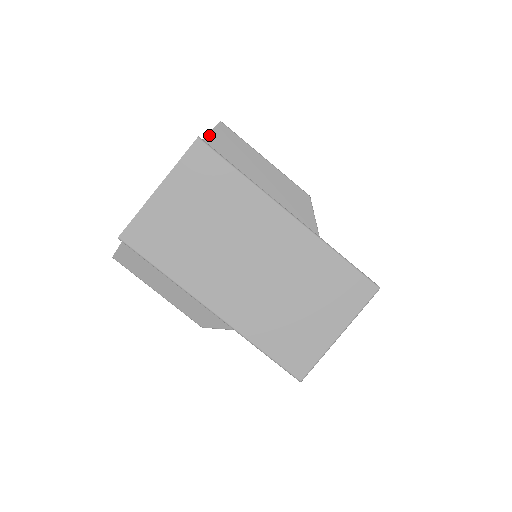
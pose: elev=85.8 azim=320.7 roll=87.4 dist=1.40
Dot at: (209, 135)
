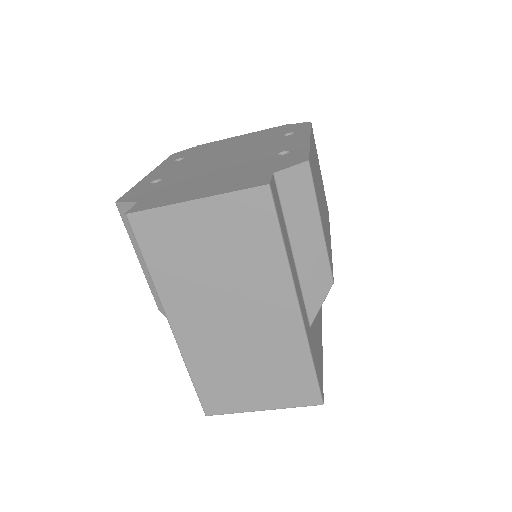
Dot at: (286, 170)
